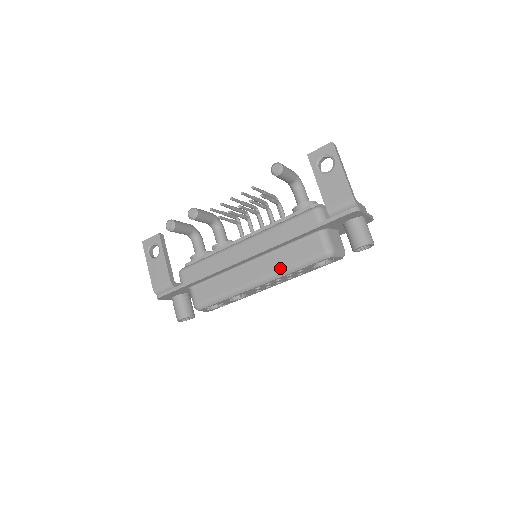
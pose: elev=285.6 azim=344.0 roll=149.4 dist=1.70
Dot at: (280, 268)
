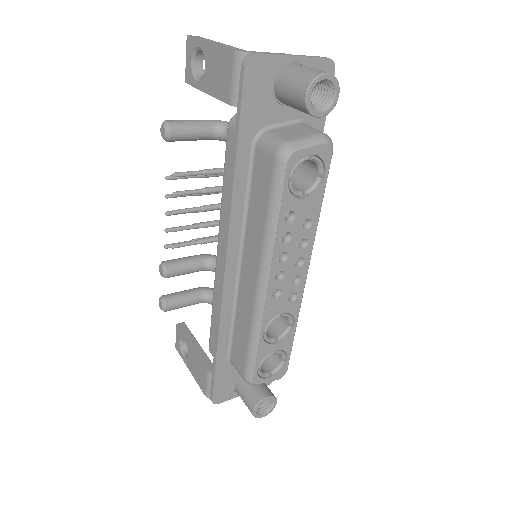
Dot at: (261, 238)
